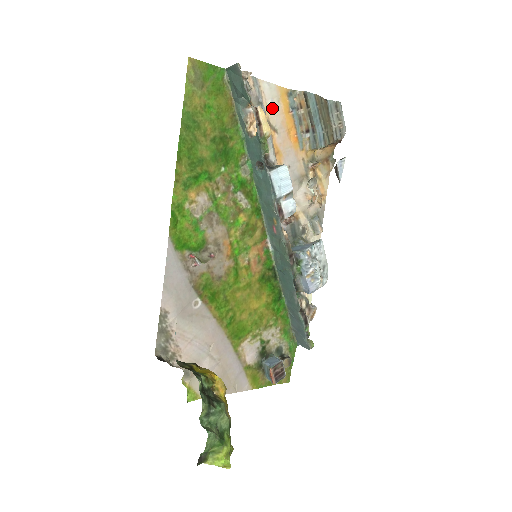
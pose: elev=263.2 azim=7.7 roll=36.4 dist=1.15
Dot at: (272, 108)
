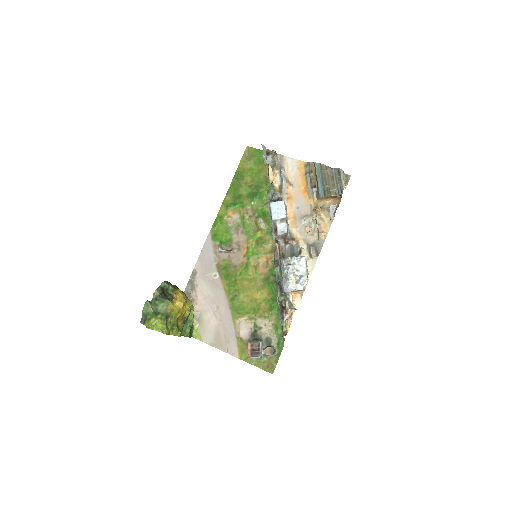
Dot at: (292, 172)
